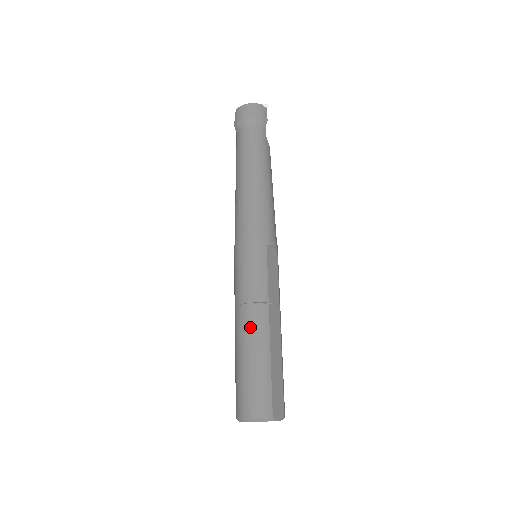
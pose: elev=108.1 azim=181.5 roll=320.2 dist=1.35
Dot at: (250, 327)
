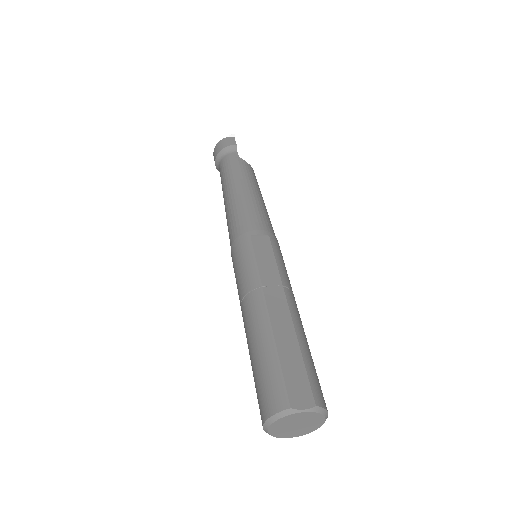
Dot at: (248, 319)
